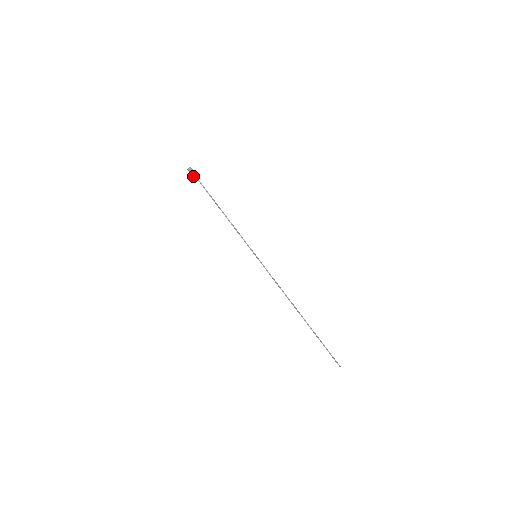
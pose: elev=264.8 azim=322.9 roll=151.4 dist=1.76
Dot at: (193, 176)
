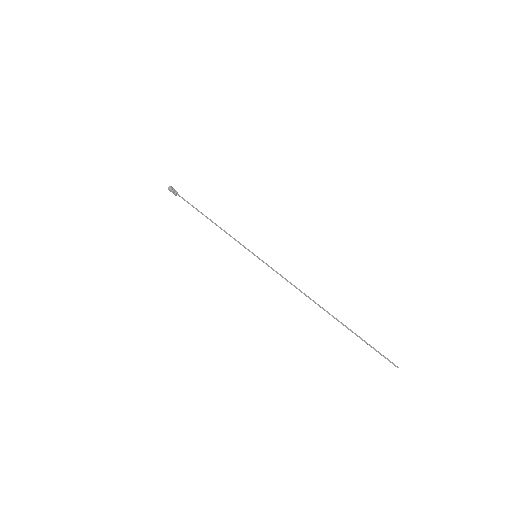
Dot at: (176, 192)
